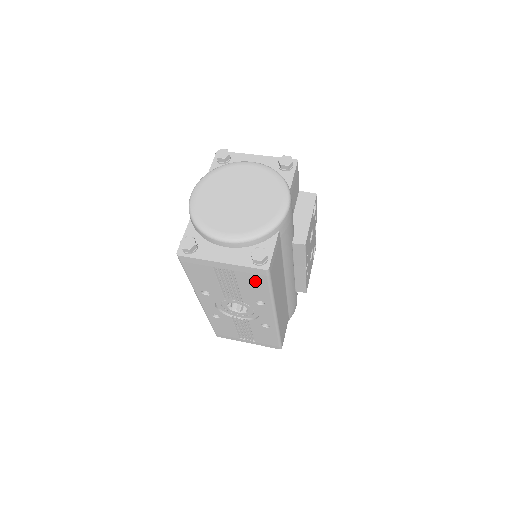
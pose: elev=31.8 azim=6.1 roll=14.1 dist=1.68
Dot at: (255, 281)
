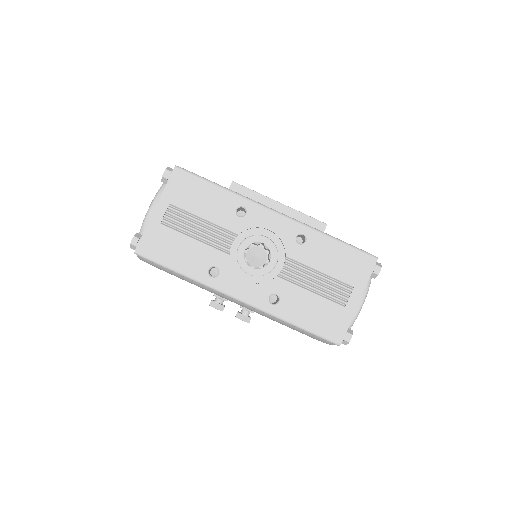
Dot at: (193, 191)
